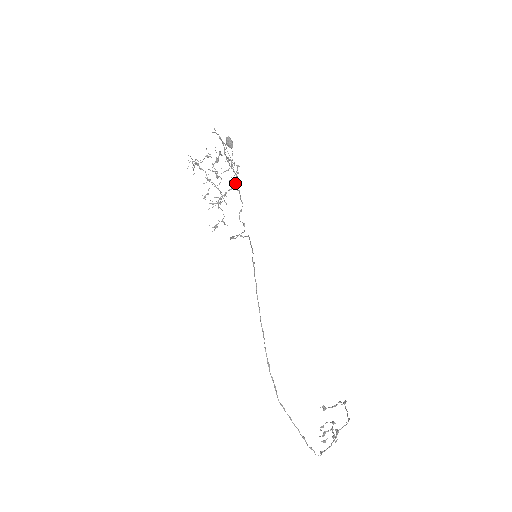
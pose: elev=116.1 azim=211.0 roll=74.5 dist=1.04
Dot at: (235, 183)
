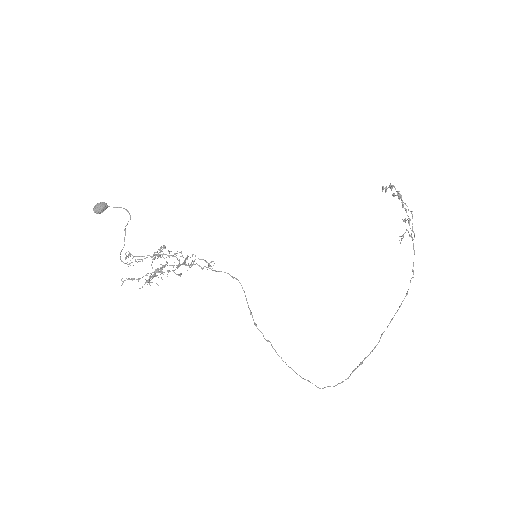
Dot at: occluded
